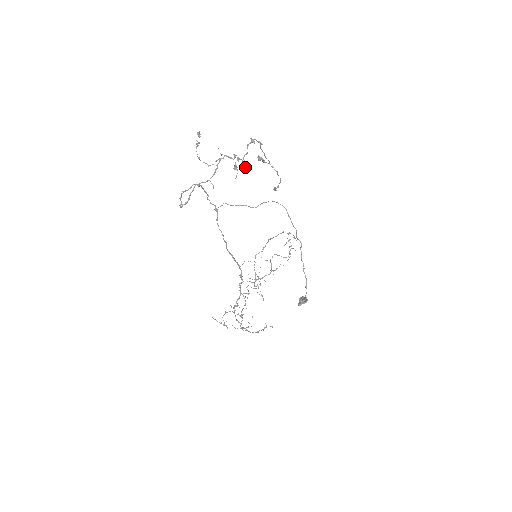
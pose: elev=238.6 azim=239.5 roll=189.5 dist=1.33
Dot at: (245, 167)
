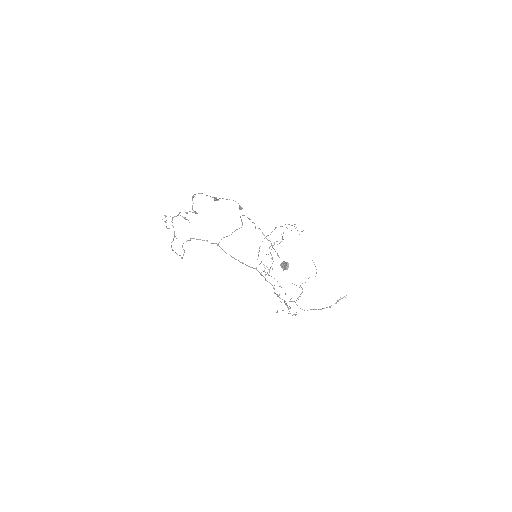
Dot at: (196, 213)
